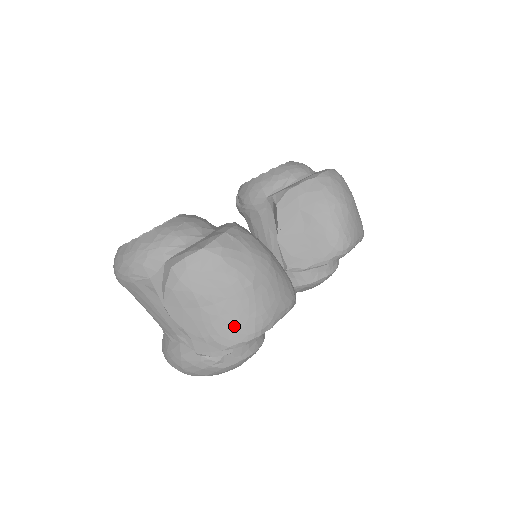
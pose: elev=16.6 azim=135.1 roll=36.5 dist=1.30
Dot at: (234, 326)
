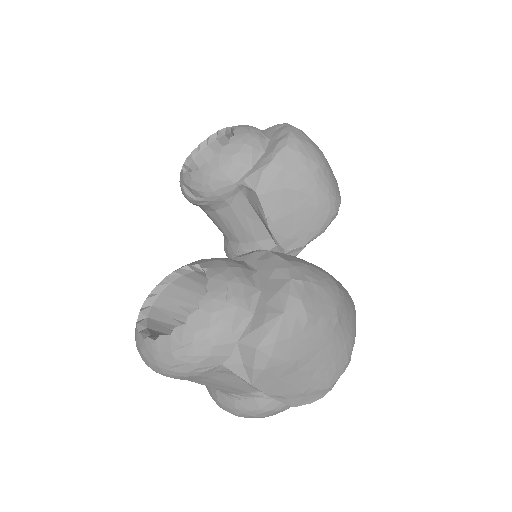
Dot at: (332, 368)
